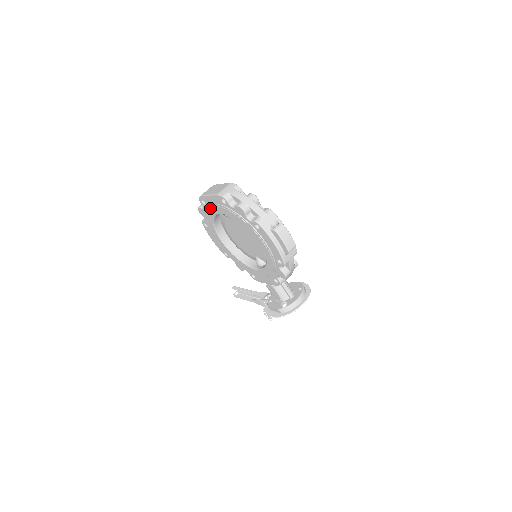
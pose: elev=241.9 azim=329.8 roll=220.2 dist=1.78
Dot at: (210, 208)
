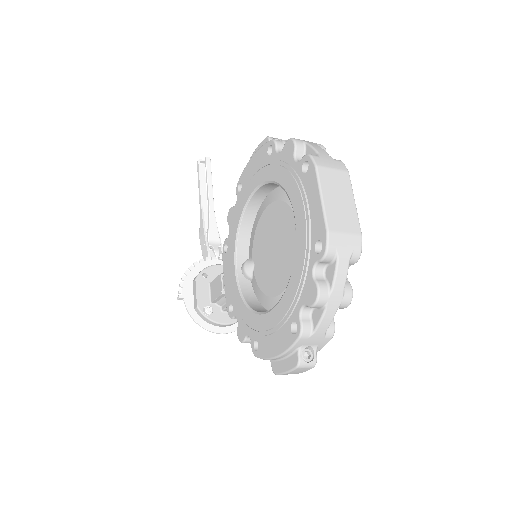
Dot at: (299, 190)
